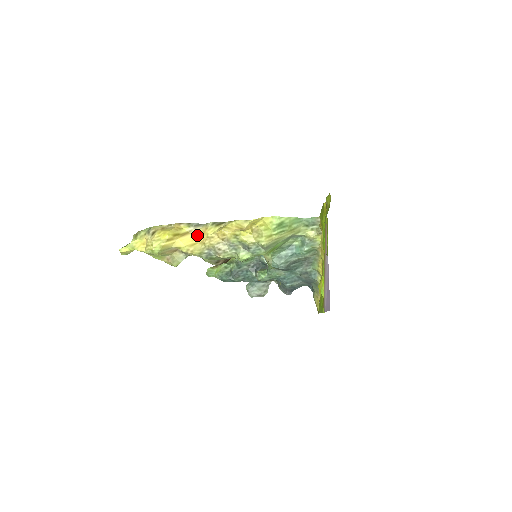
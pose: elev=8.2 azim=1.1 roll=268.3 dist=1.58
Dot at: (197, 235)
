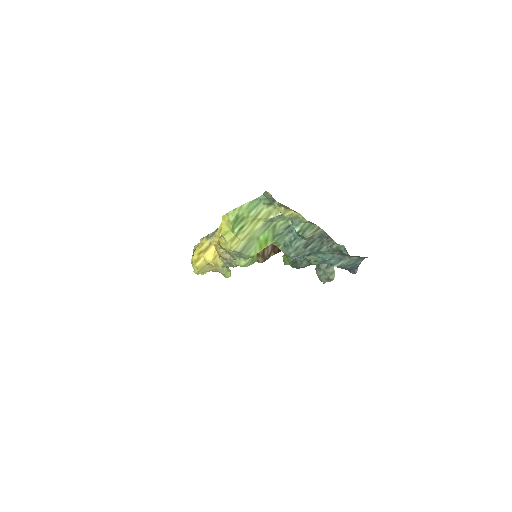
Dot at: occluded
